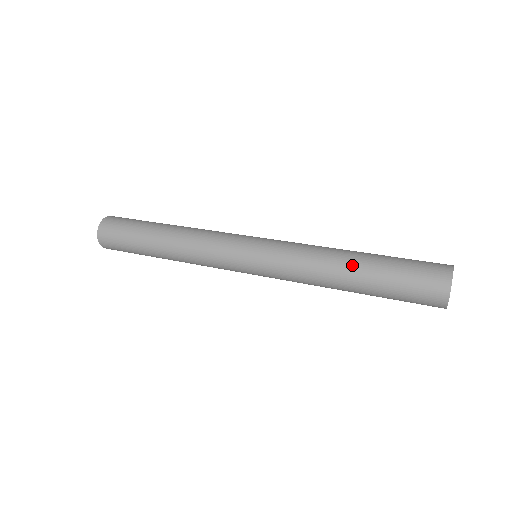
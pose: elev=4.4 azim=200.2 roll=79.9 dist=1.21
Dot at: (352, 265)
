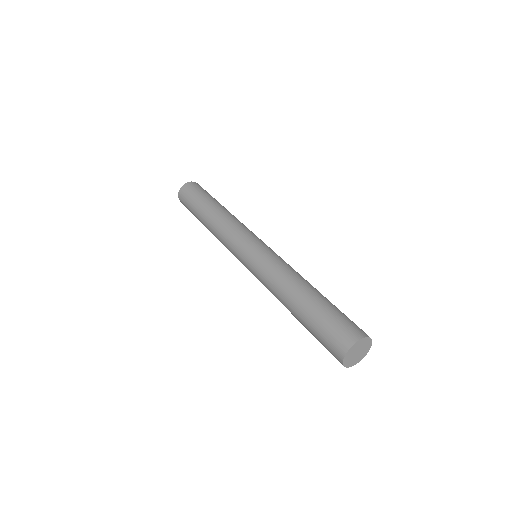
Dot at: (311, 288)
